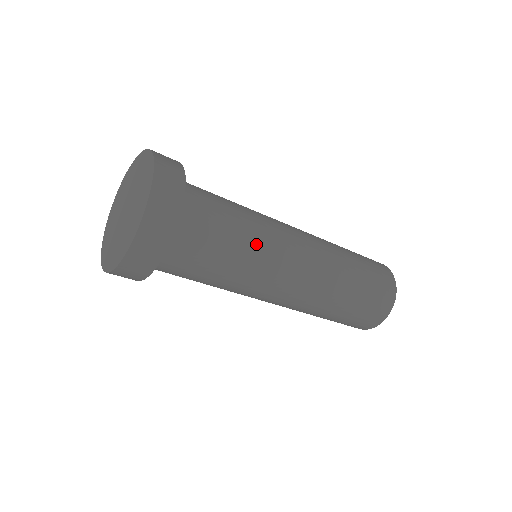
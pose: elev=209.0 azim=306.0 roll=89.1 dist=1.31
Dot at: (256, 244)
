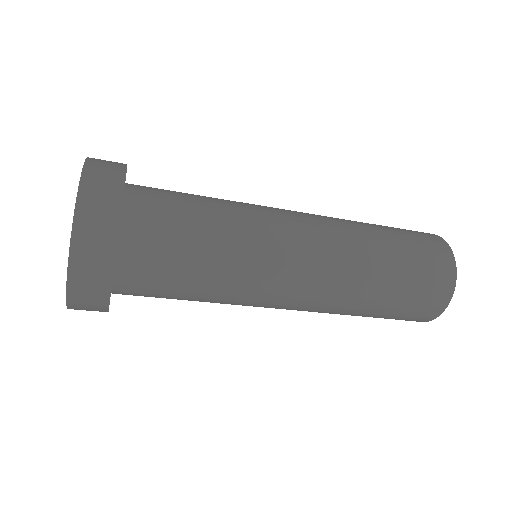
Dot at: (226, 294)
